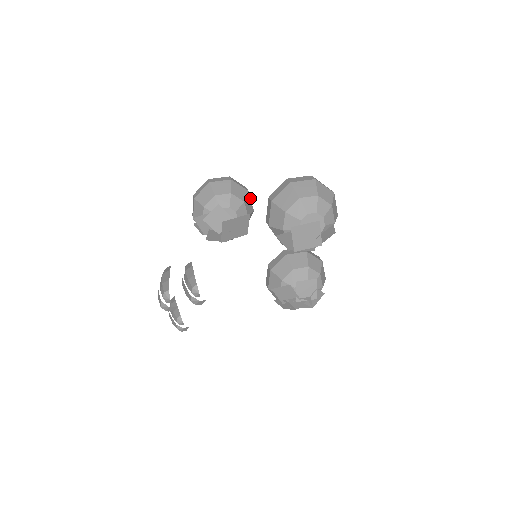
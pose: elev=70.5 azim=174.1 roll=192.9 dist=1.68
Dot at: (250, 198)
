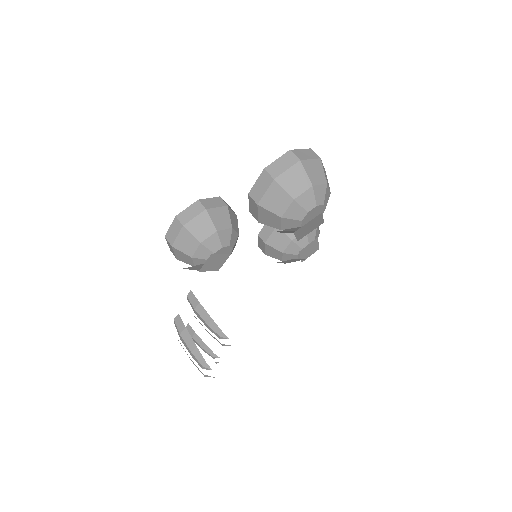
Dot at: (230, 209)
